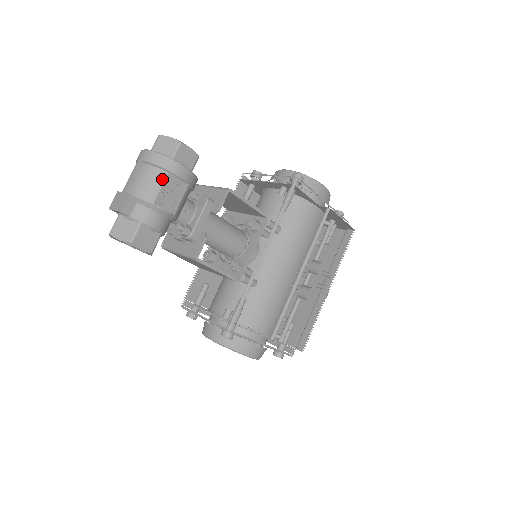
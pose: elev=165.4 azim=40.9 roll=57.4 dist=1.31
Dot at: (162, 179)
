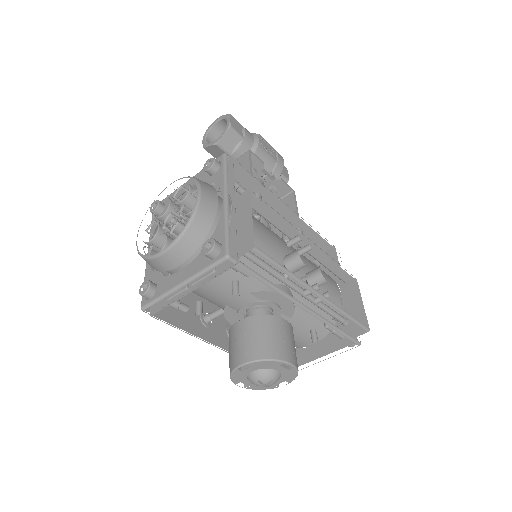
Dot at: occluded
